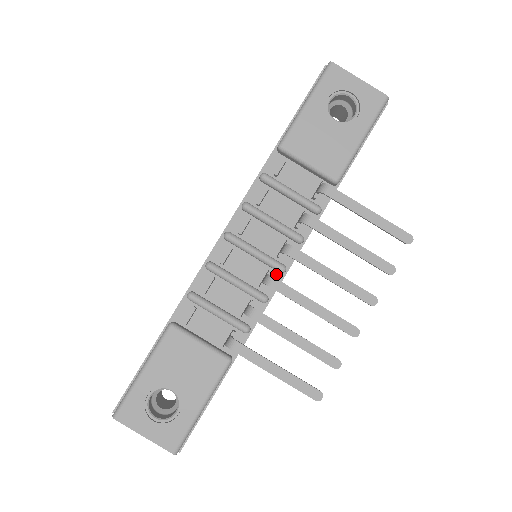
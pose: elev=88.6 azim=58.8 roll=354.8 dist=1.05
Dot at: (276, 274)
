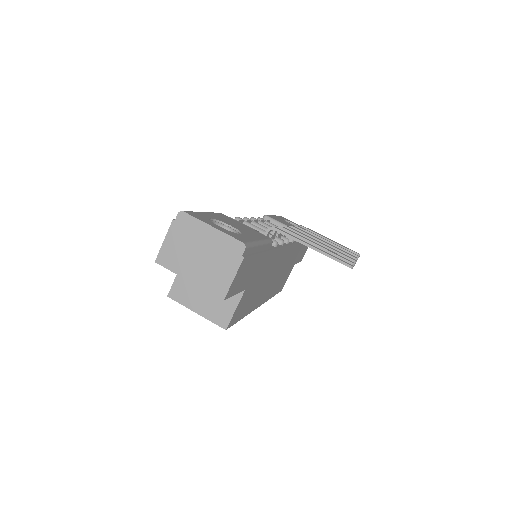
Dot at: occluded
